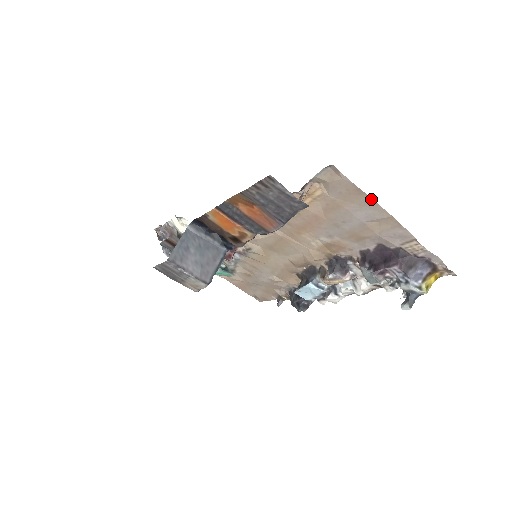
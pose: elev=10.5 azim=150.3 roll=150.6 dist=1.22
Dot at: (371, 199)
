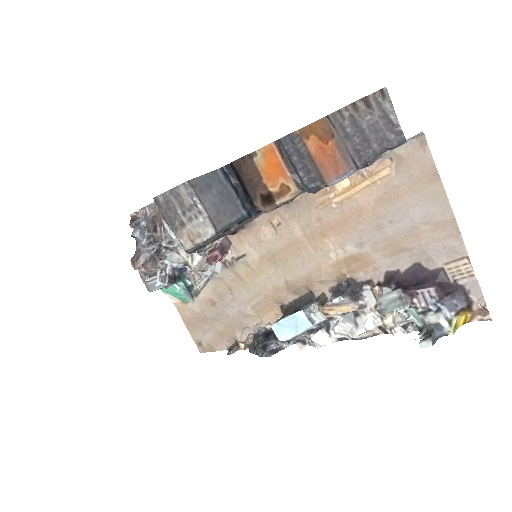
Dot at: (443, 190)
